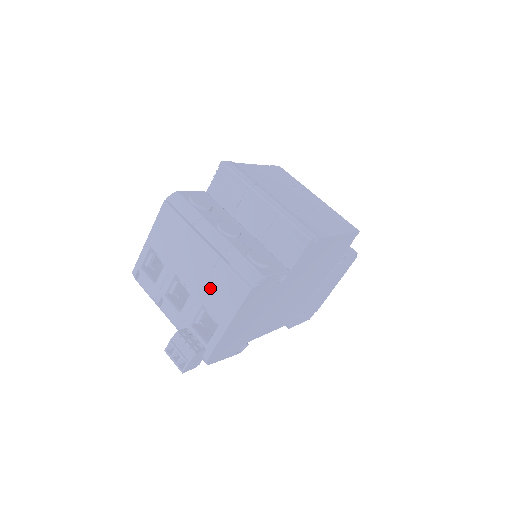
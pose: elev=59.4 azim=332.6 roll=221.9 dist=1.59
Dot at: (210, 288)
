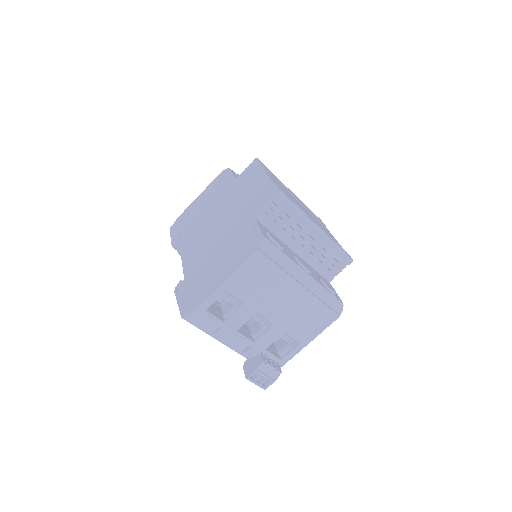
Dot at: (297, 320)
